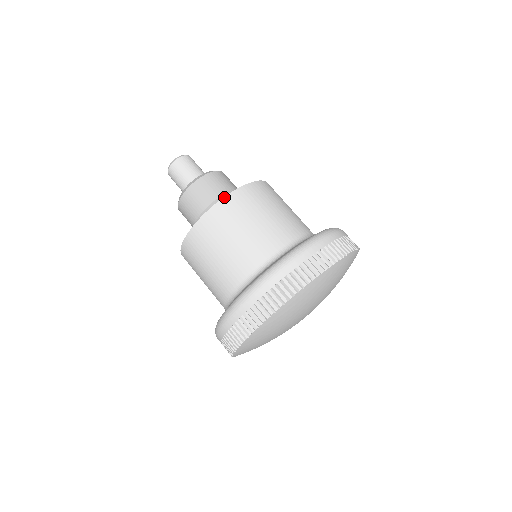
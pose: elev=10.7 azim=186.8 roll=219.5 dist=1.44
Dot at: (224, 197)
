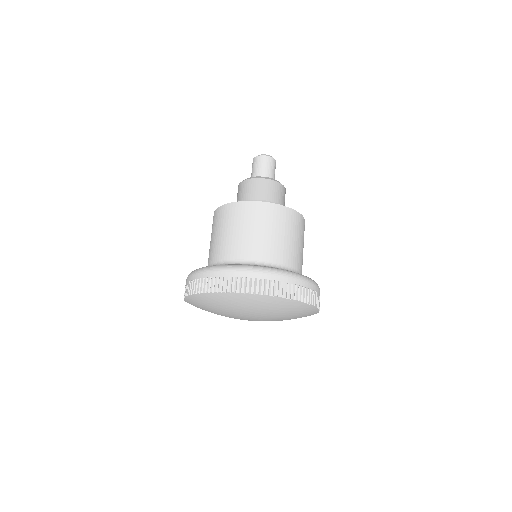
Dot at: occluded
